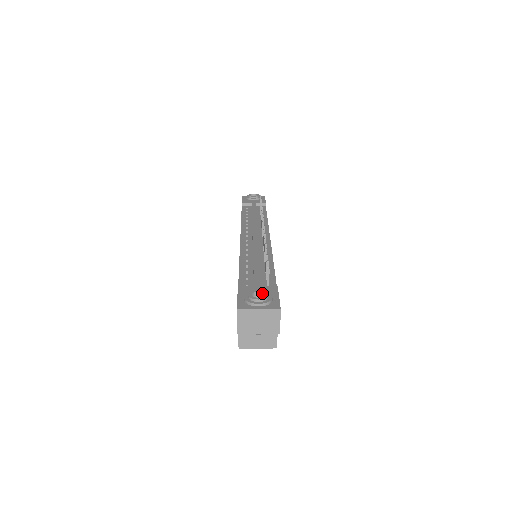
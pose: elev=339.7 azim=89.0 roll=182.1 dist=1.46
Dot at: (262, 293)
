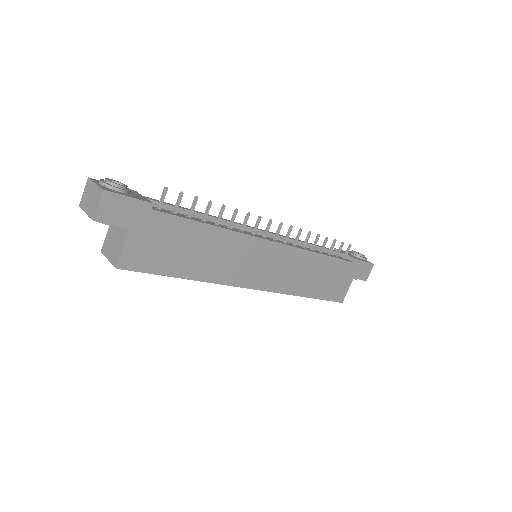
Dot at: (123, 186)
